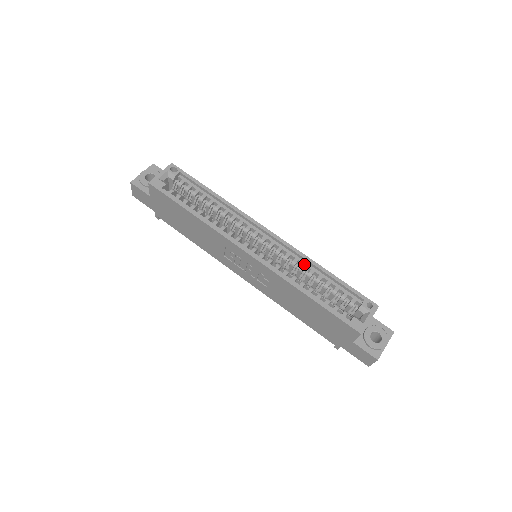
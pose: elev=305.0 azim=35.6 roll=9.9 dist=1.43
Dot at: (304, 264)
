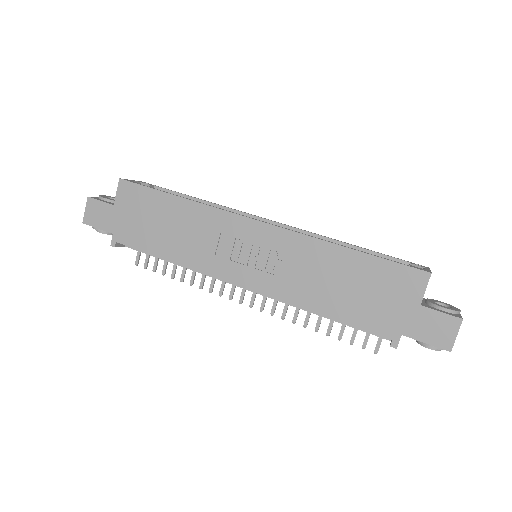
Dot at: occluded
